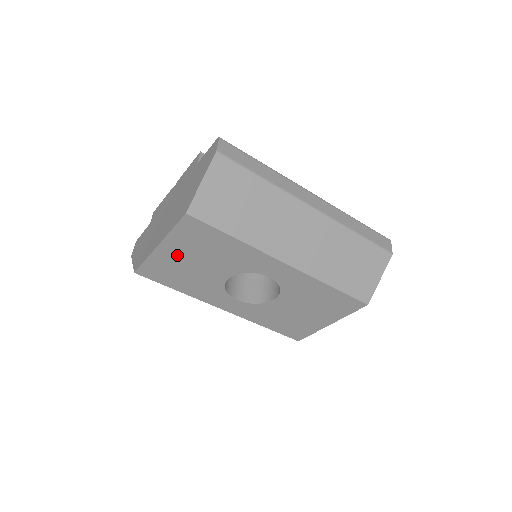
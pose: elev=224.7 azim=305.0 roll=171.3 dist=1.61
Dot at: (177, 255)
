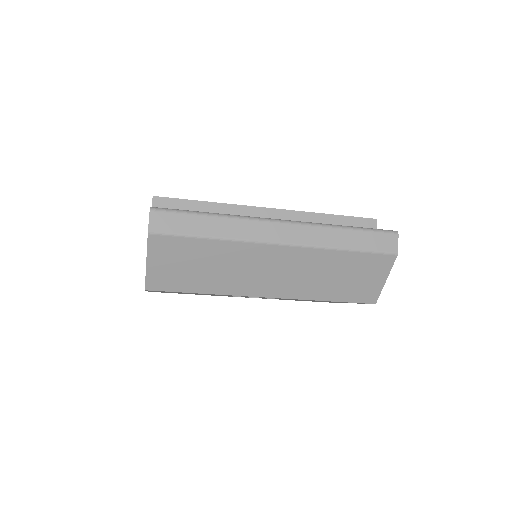
Dot at: occluded
